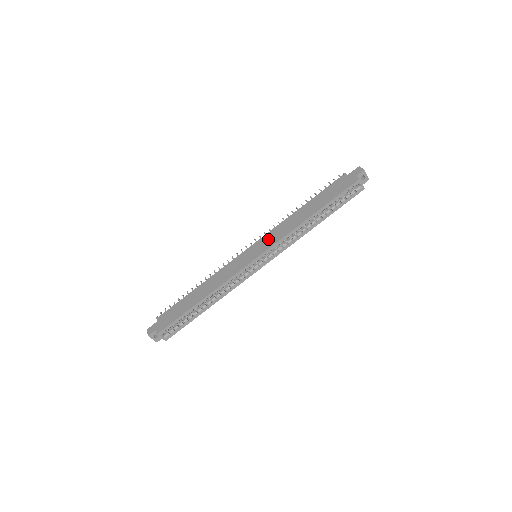
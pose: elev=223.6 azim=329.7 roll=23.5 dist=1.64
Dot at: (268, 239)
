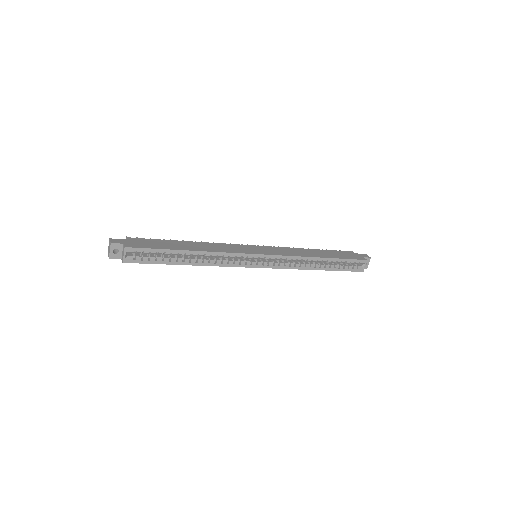
Dot at: (276, 250)
